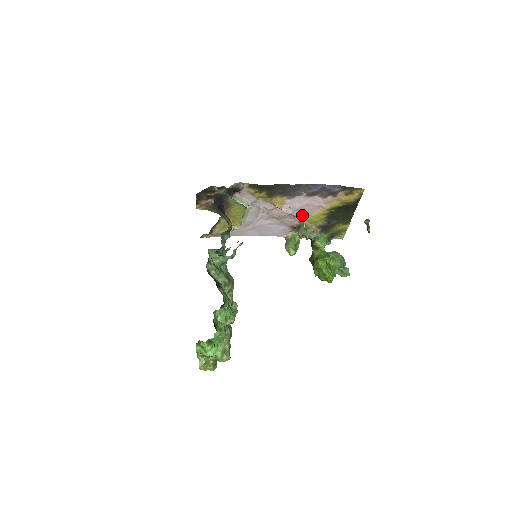
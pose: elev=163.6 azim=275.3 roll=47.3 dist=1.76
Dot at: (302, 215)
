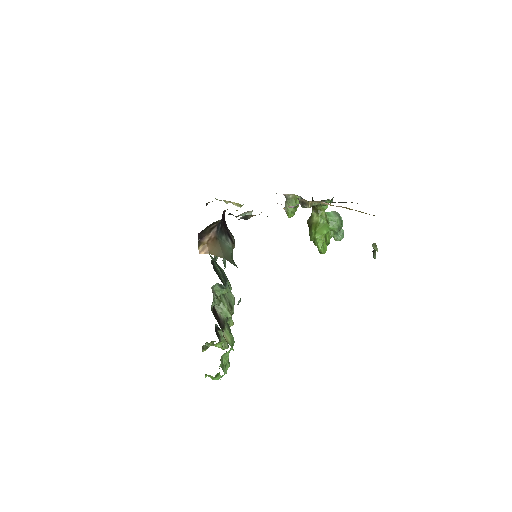
Dot at: occluded
